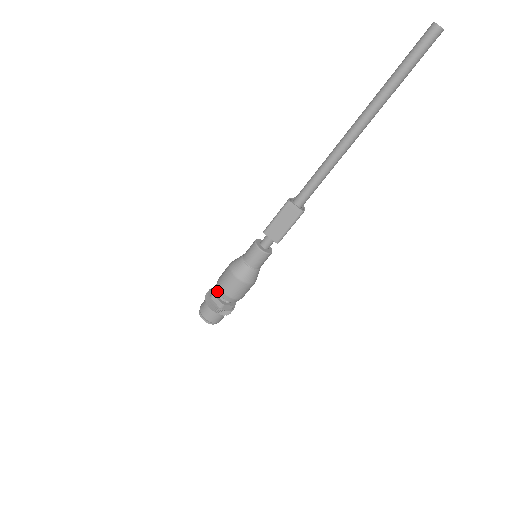
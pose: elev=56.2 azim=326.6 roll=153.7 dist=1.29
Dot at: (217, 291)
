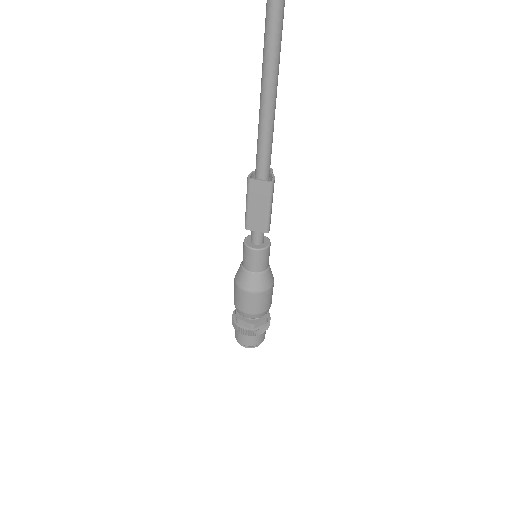
Dot at: occluded
